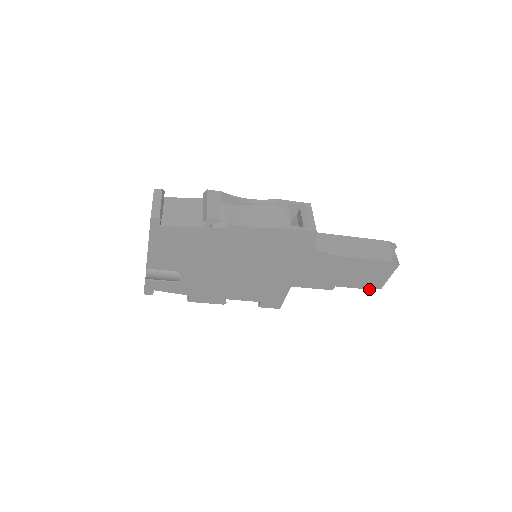
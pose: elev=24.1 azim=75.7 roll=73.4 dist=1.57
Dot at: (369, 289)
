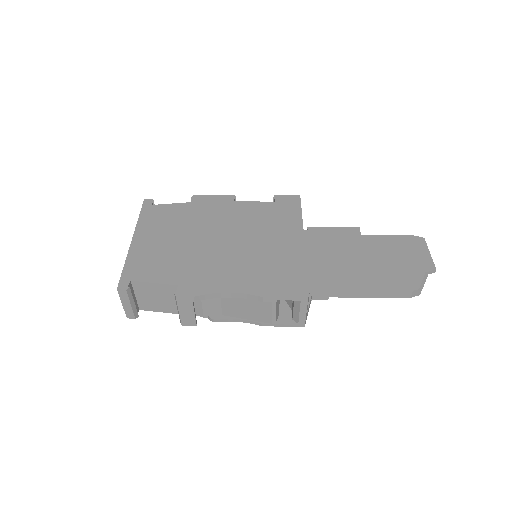
Dot at: occluded
